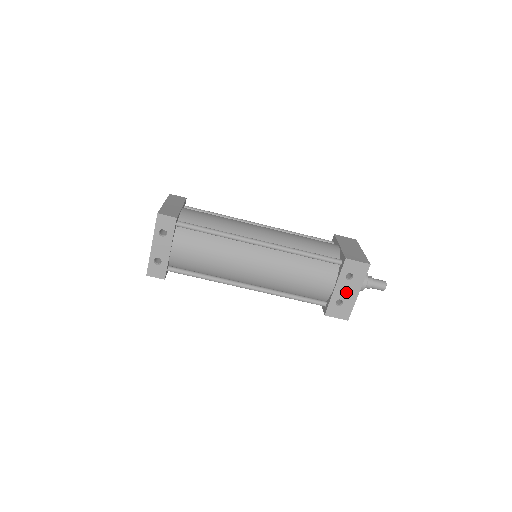
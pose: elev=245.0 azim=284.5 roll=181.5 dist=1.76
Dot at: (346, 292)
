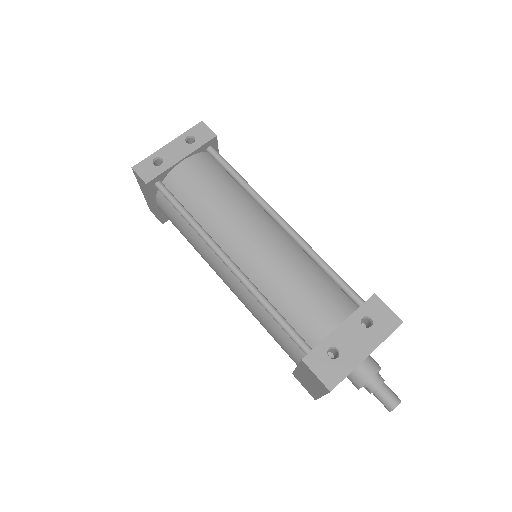
Dot at: (351, 342)
